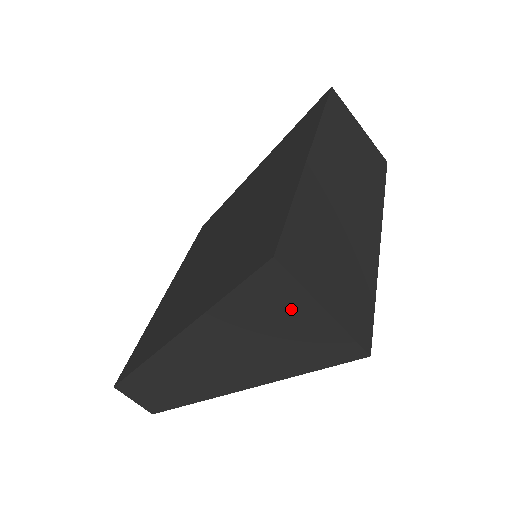
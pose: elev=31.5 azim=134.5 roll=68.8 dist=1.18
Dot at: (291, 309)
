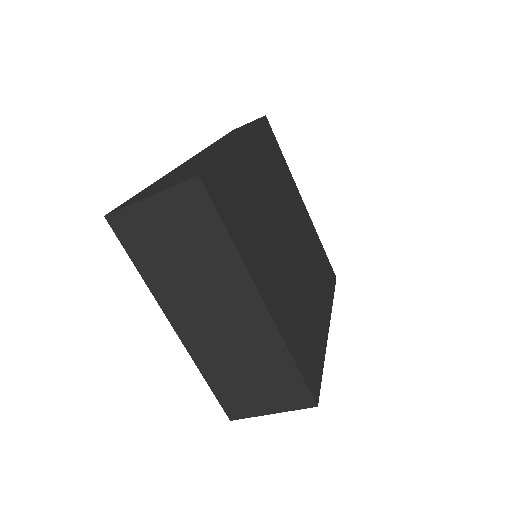
Dot at: occluded
